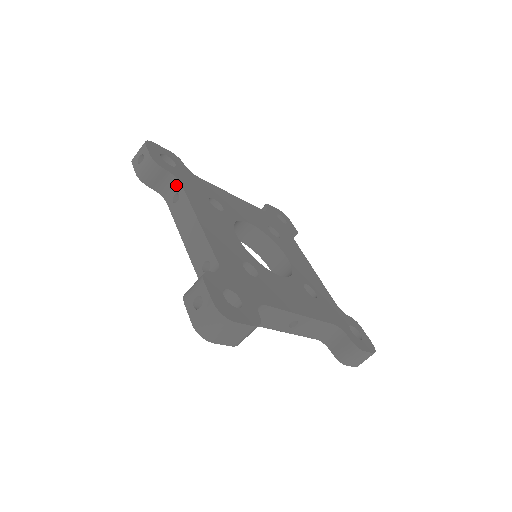
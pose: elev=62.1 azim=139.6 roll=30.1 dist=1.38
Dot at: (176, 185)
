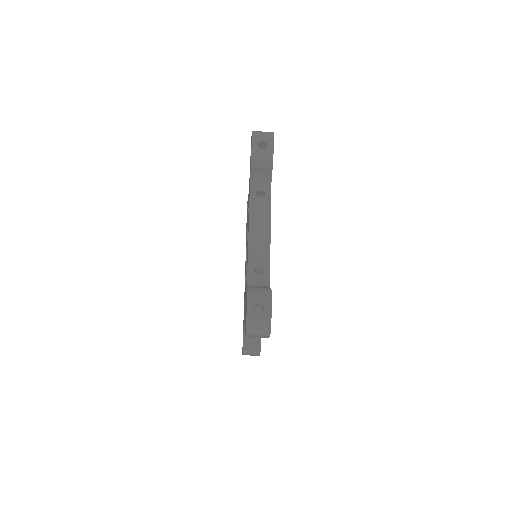
Dot at: (267, 184)
